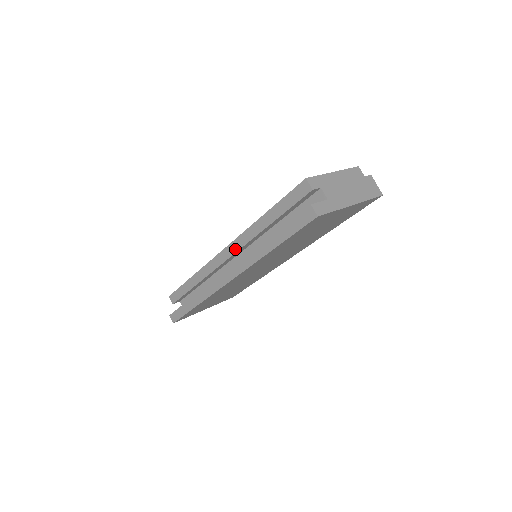
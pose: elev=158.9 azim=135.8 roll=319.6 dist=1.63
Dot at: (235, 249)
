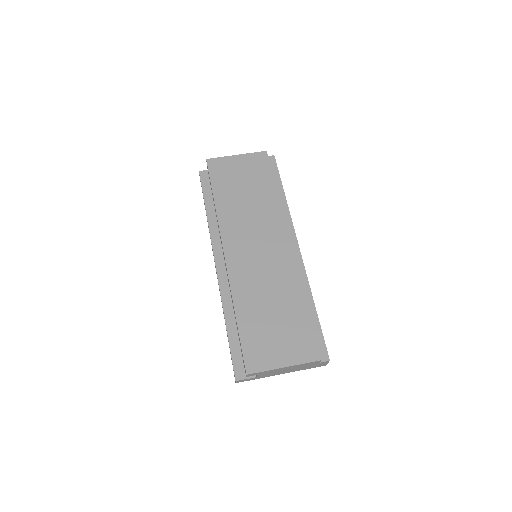
Dot at: occluded
